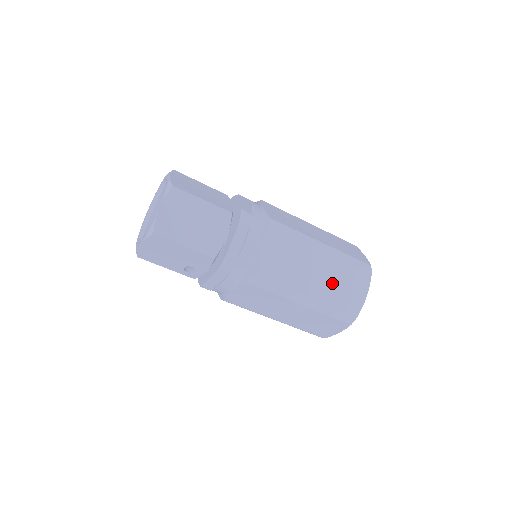
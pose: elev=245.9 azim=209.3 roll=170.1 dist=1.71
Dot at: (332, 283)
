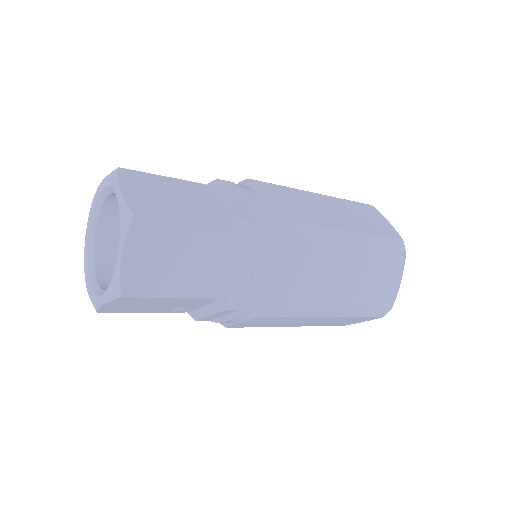
Dot at: (364, 280)
